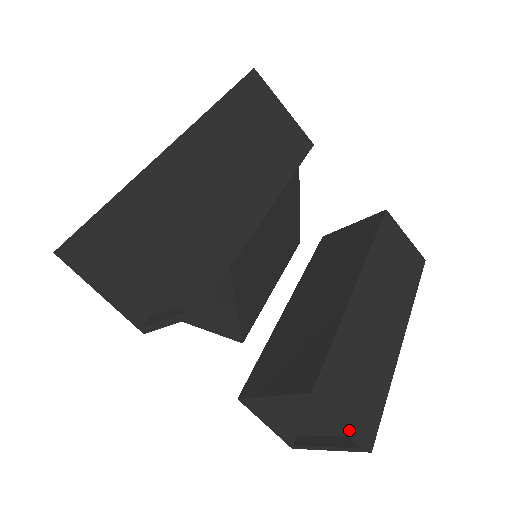
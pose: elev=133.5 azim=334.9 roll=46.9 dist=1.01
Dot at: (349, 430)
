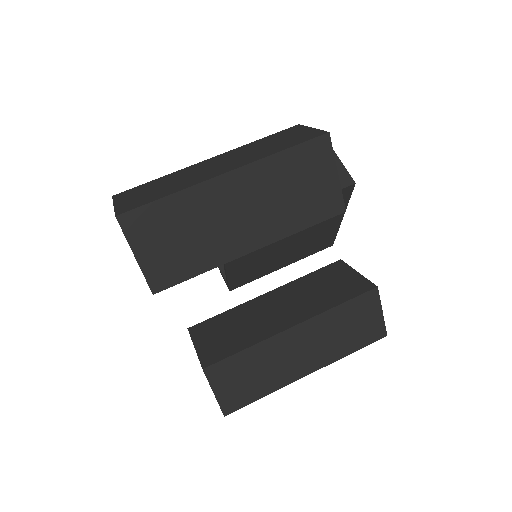
Dot at: (216, 399)
